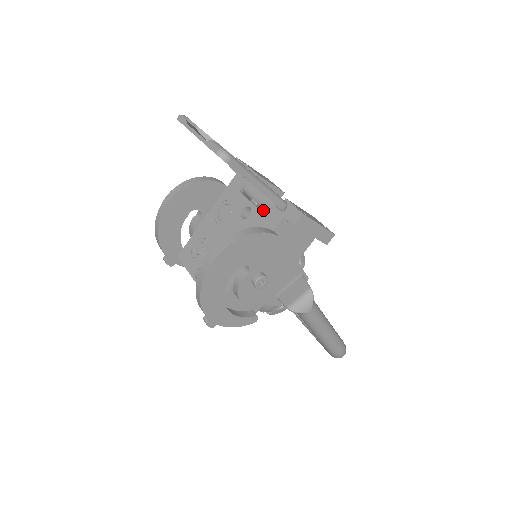
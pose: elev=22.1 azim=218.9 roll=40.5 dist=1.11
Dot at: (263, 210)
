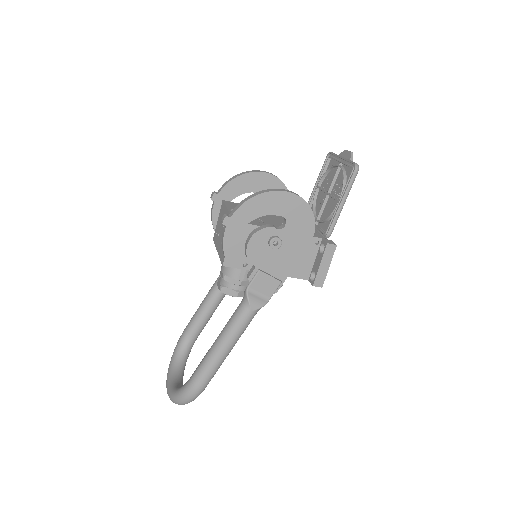
Dot at: occluded
